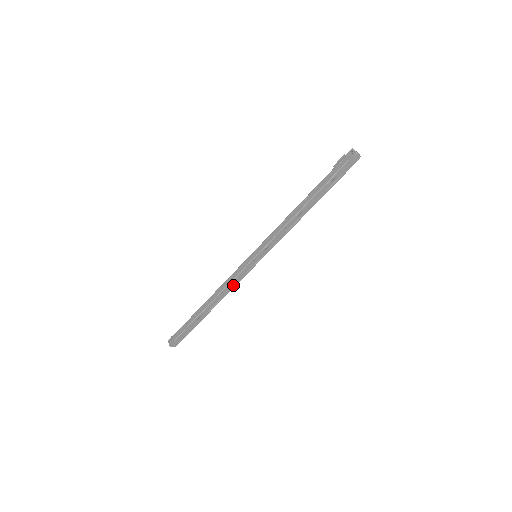
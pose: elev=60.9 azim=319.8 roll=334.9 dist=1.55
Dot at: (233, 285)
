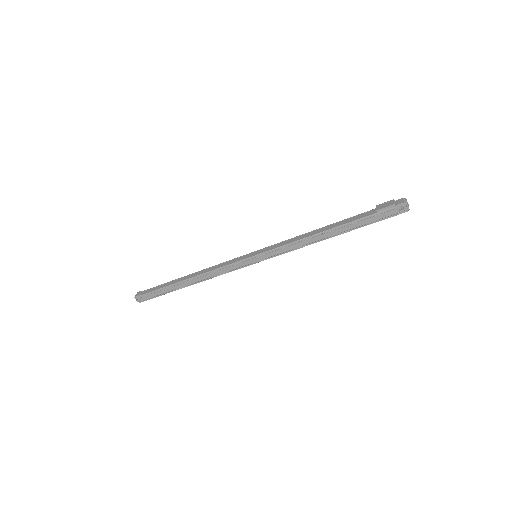
Dot at: occluded
